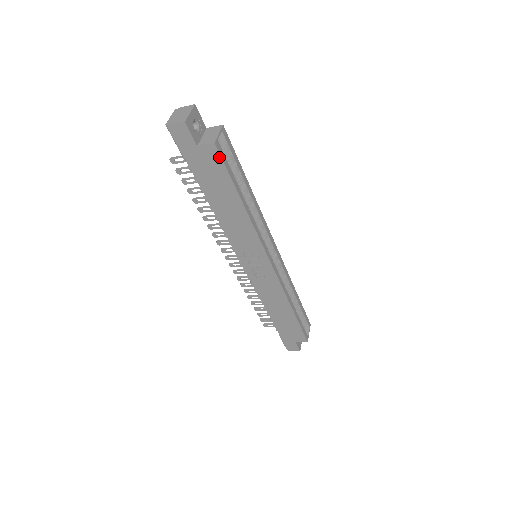
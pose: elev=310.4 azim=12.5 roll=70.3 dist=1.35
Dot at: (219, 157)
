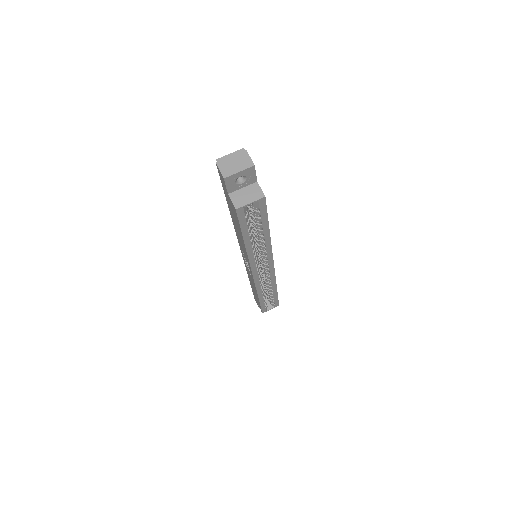
Dot at: (237, 216)
